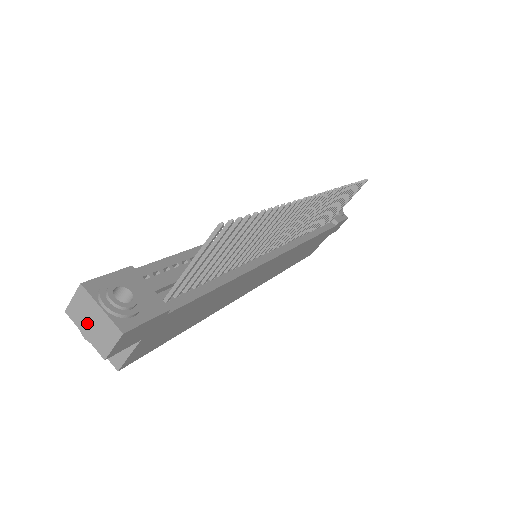
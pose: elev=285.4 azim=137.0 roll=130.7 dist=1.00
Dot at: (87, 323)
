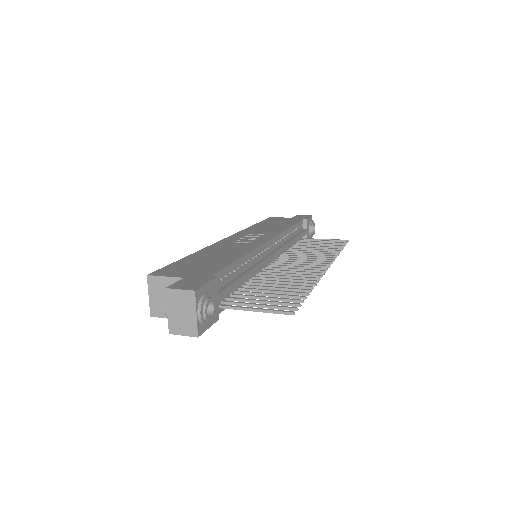
Dot at: (177, 309)
